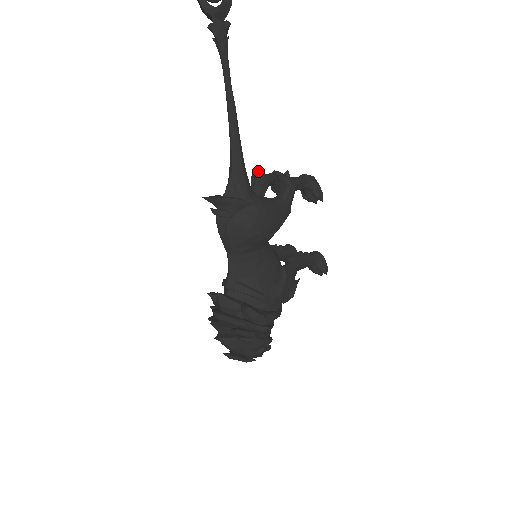
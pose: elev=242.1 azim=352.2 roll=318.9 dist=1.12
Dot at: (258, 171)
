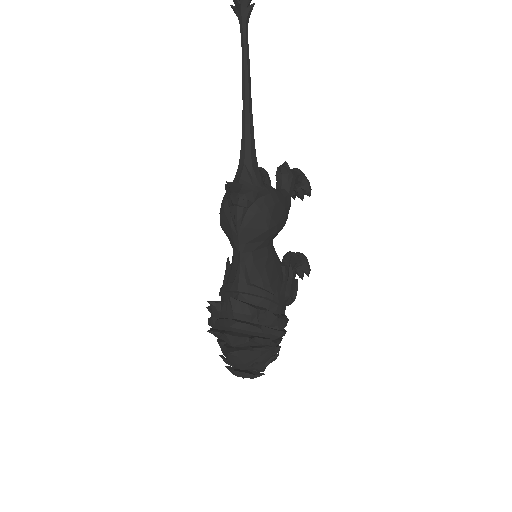
Dot at: occluded
